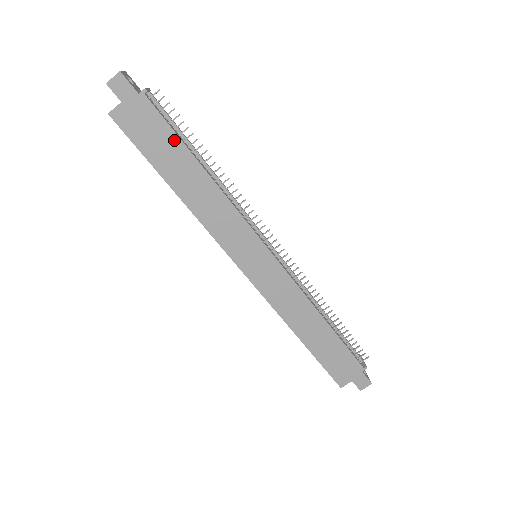
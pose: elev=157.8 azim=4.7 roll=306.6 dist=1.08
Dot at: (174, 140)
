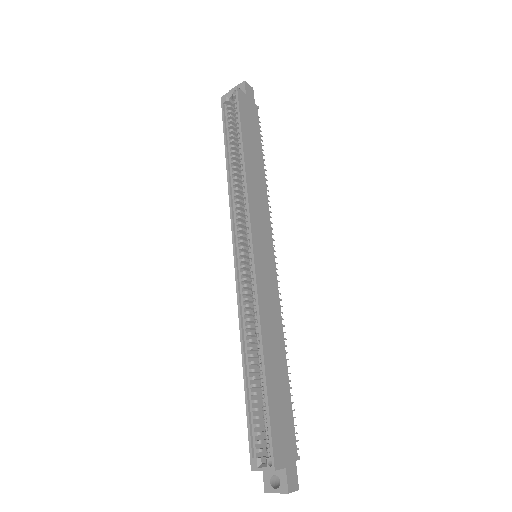
Dot at: (258, 138)
